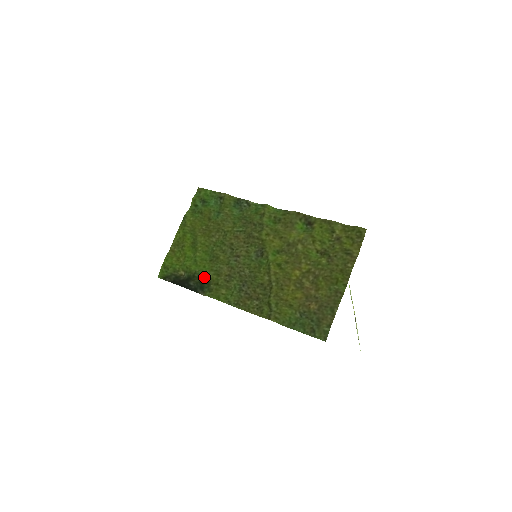
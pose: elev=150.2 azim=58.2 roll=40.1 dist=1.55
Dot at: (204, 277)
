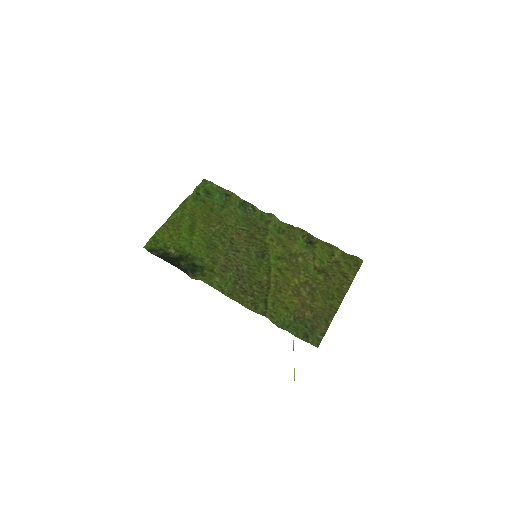
Dot at: (199, 261)
